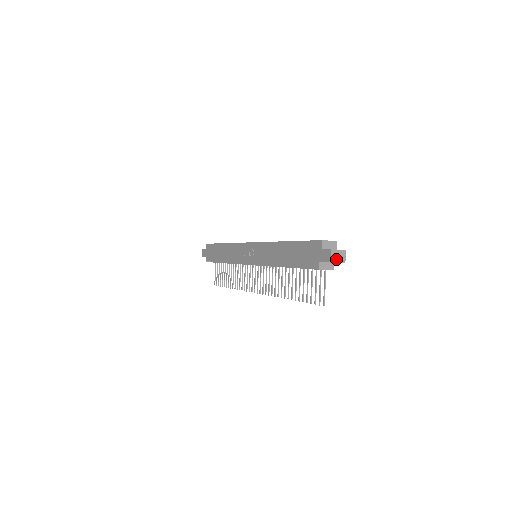
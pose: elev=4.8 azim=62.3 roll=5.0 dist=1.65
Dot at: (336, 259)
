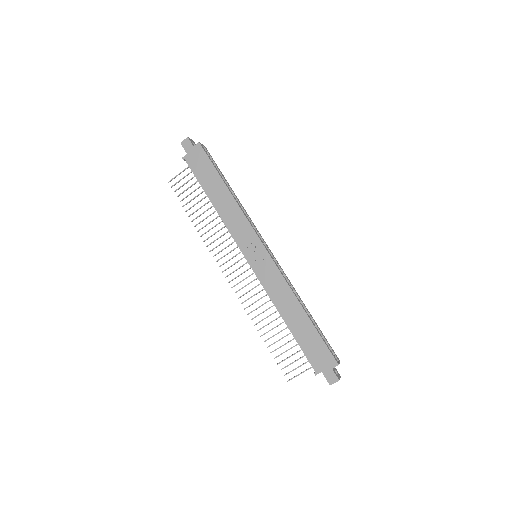
Dot at: (333, 383)
